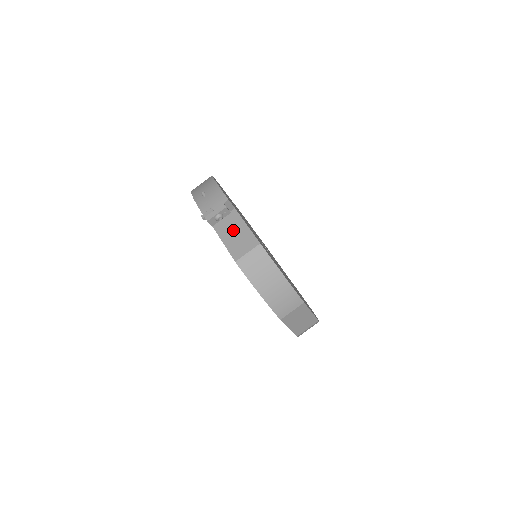
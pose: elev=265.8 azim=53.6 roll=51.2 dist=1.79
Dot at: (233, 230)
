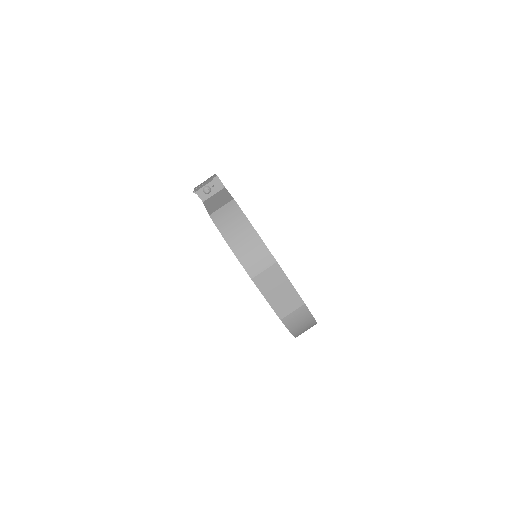
Dot at: (217, 199)
